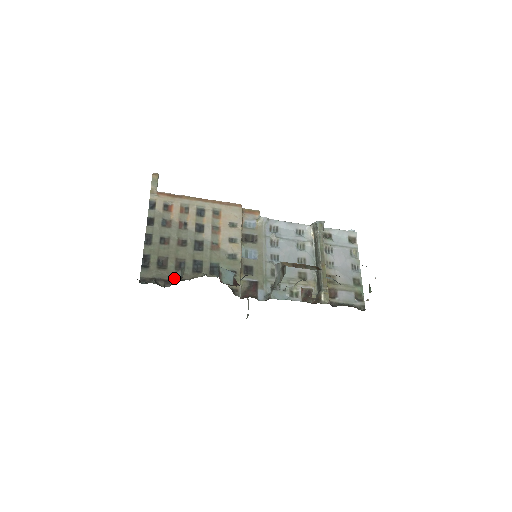
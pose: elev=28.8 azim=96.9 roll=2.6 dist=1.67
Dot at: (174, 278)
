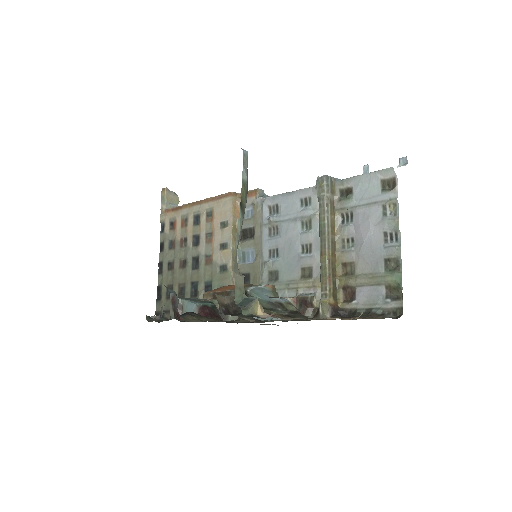
Dot at: (160, 315)
